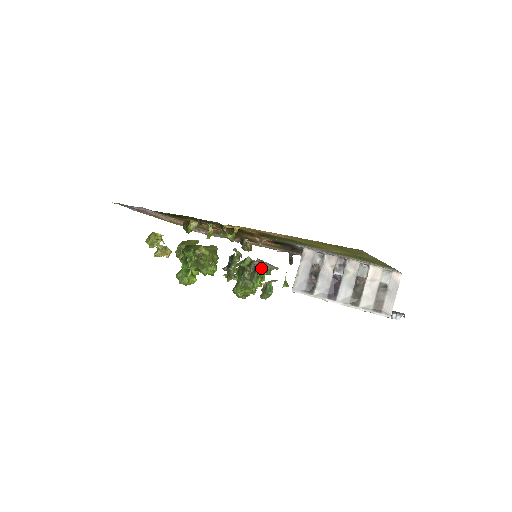
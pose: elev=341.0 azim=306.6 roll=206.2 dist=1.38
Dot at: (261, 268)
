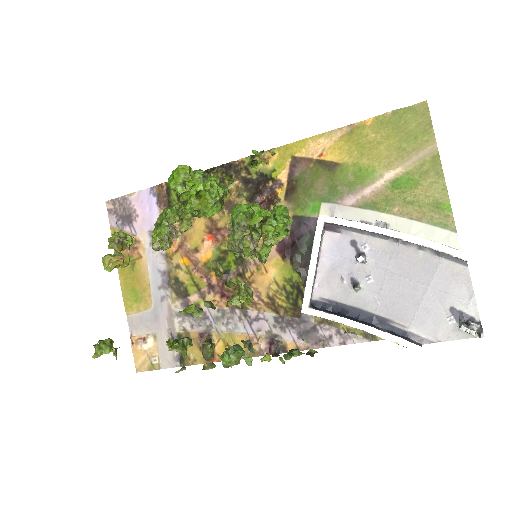
Dot at: (278, 211)
